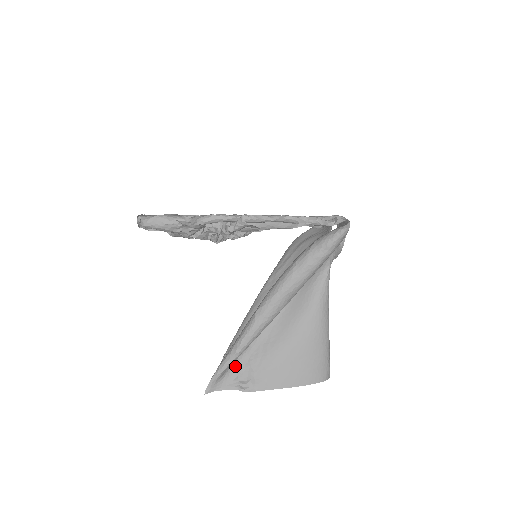
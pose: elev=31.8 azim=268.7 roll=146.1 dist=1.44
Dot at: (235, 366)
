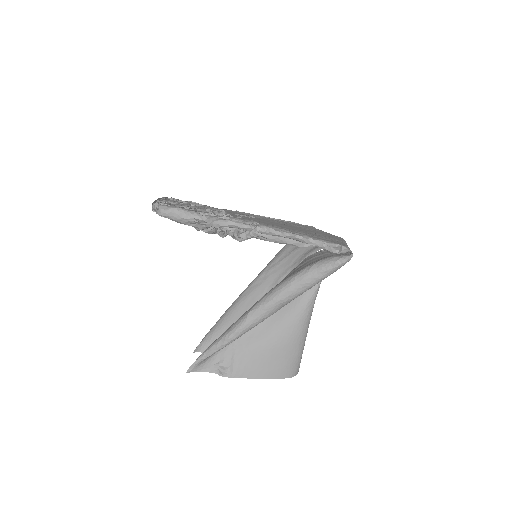
Dot at: (218, 352)
